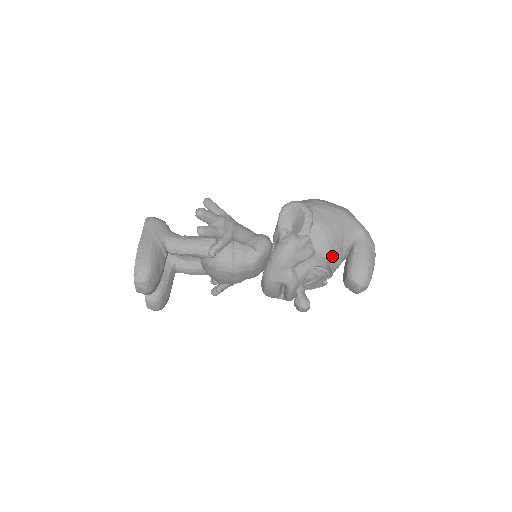
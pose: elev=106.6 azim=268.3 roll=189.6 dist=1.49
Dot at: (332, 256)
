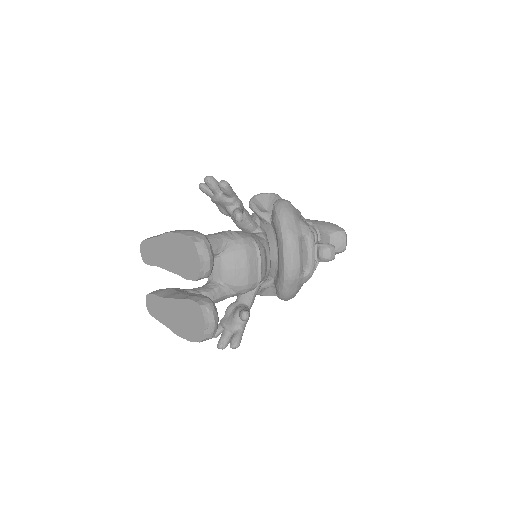
Dot at: occluded
